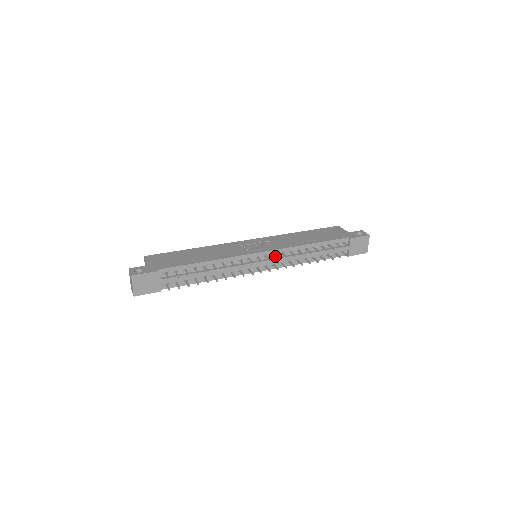
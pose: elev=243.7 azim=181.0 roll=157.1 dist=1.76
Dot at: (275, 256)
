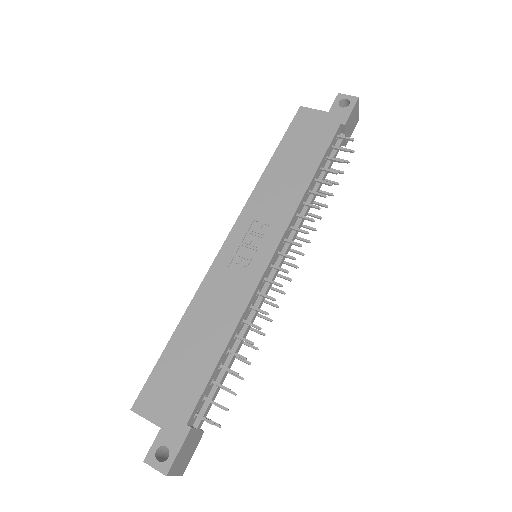
Dot at: occluded
